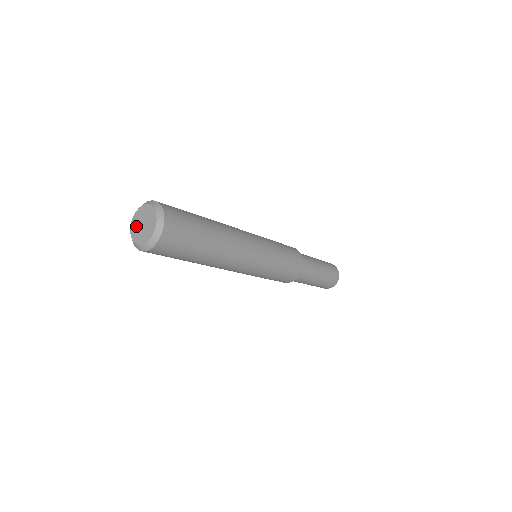
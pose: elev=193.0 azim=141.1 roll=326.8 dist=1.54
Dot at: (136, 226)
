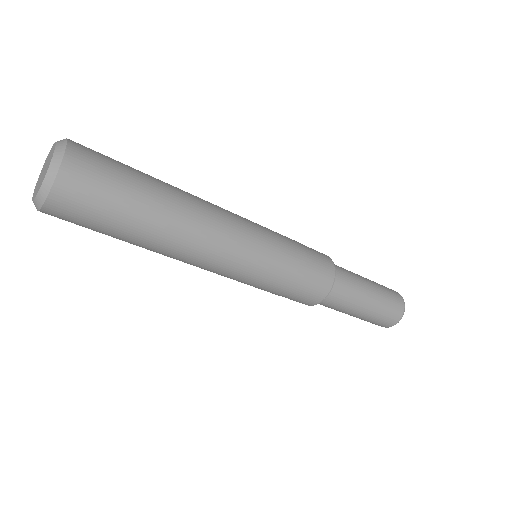
Dot at: (37, 184)
